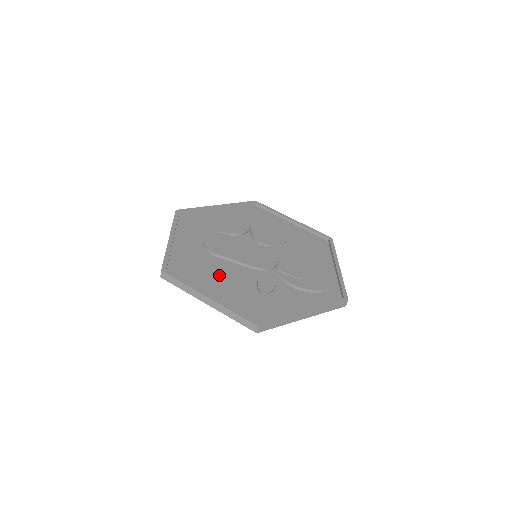
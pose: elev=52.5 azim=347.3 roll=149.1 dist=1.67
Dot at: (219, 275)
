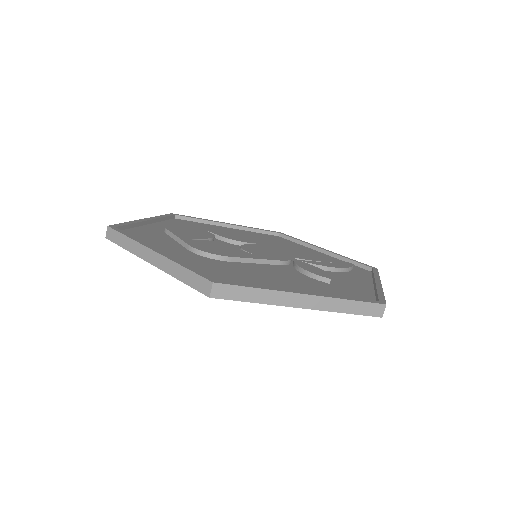
Dot at: (266, 276)
